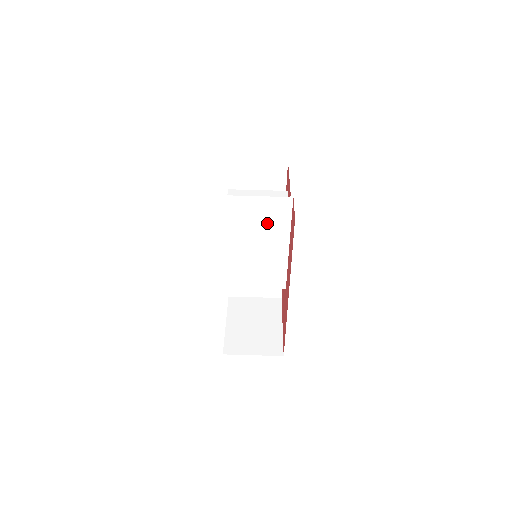
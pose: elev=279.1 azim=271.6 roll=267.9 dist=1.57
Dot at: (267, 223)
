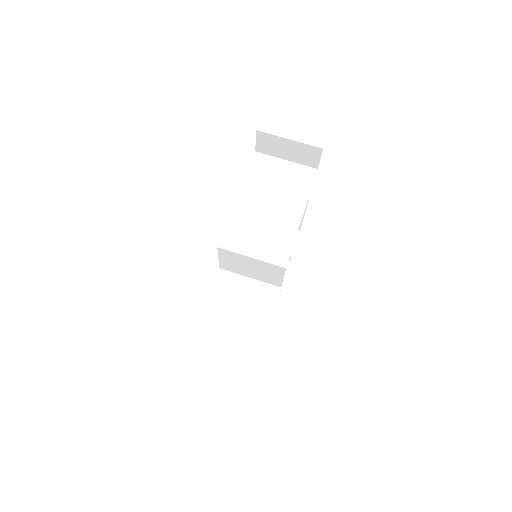
Dot at: (288, 186)
